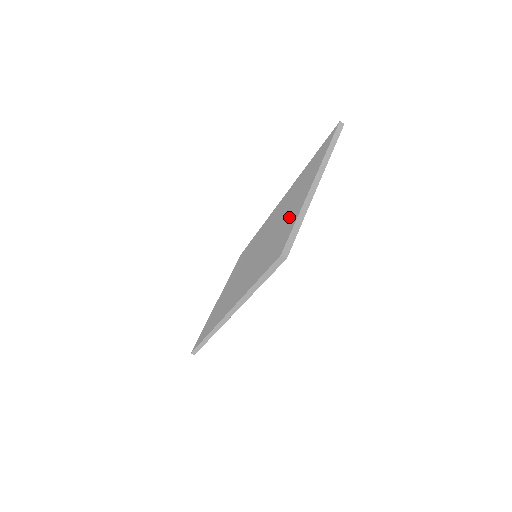
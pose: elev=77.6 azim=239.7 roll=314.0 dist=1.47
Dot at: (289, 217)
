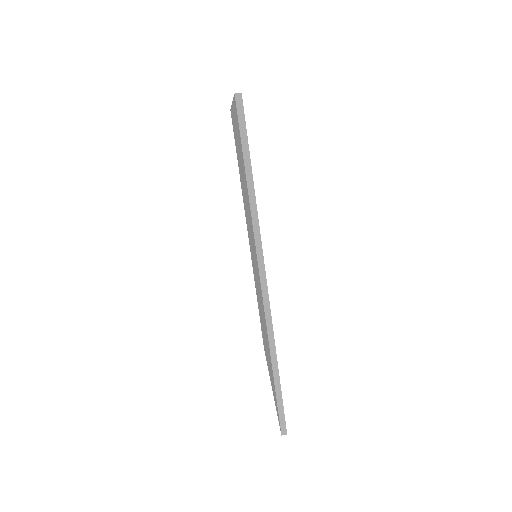
Dot at: occluded
